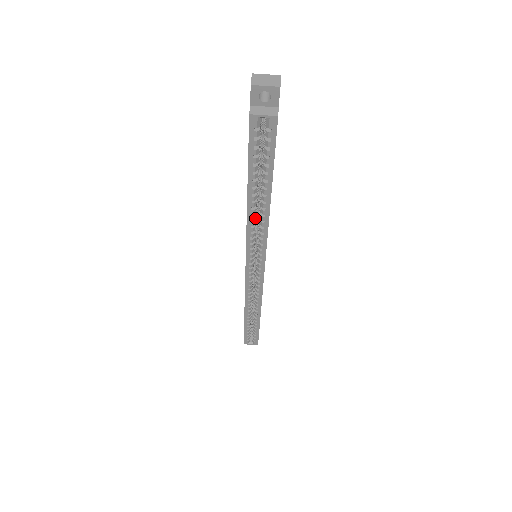
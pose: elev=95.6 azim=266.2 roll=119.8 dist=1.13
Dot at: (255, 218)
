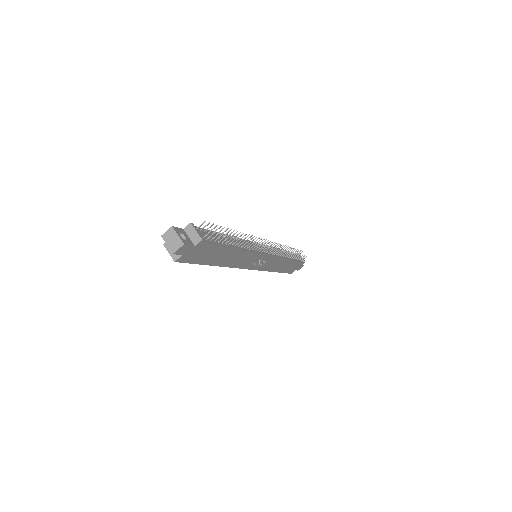
Dot at: occluded
